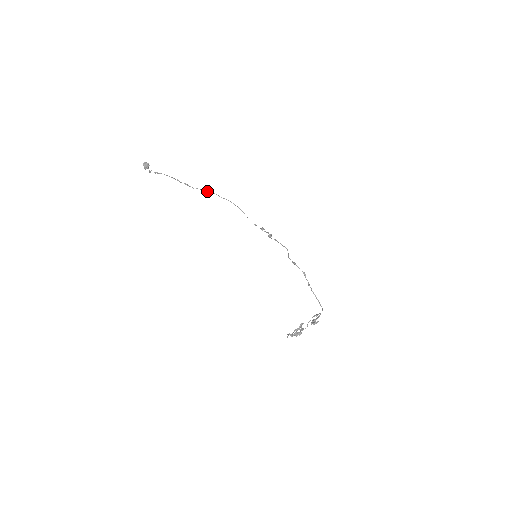
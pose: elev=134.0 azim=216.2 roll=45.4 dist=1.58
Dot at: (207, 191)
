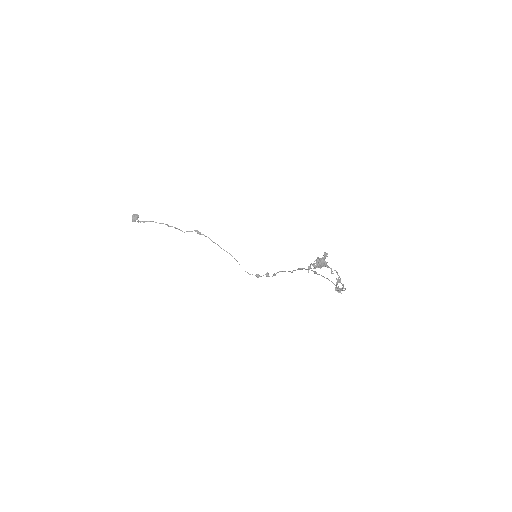
Dot at: (198, 233)
